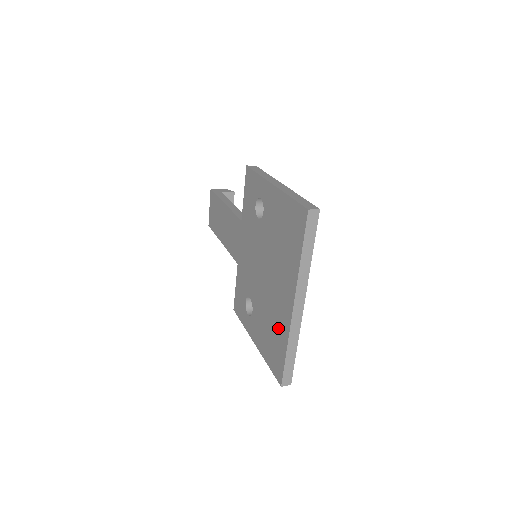
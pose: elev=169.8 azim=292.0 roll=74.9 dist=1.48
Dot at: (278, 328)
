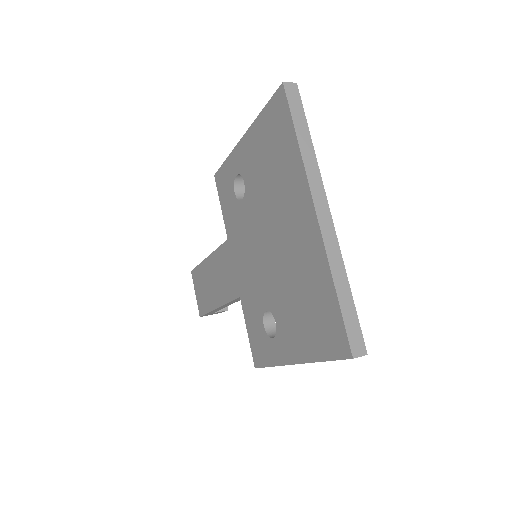
Dot at: (311, 278)
